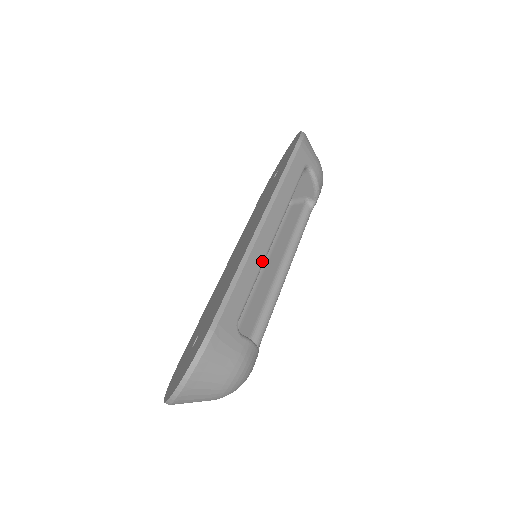
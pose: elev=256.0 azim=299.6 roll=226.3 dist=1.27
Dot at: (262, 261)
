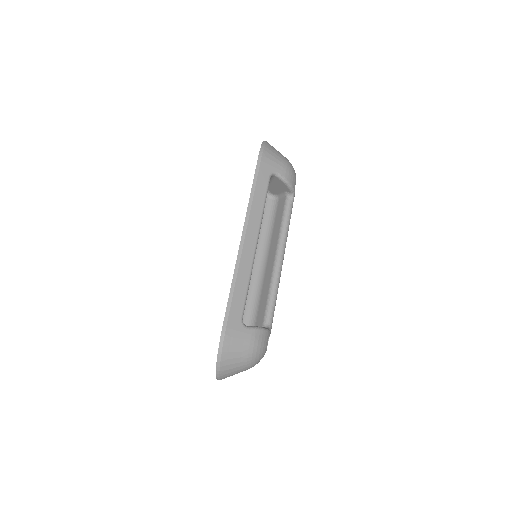
Dot at: (250, 269)
